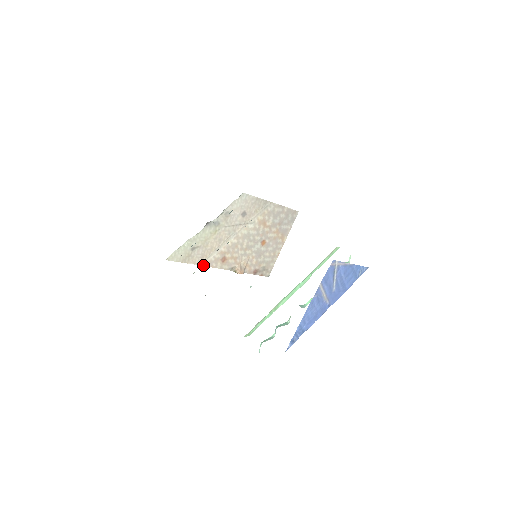
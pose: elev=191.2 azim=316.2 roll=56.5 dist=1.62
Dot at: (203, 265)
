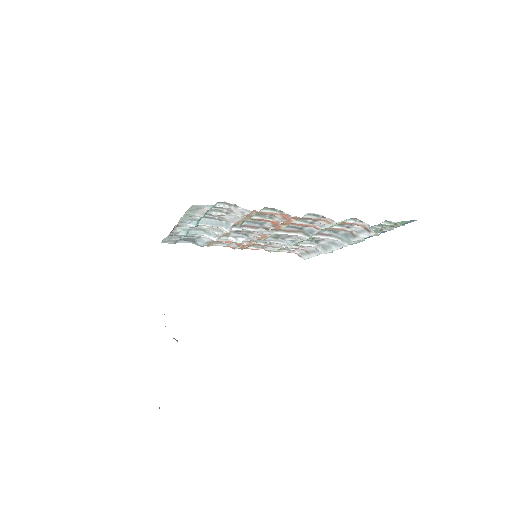
Dot at: occluded
